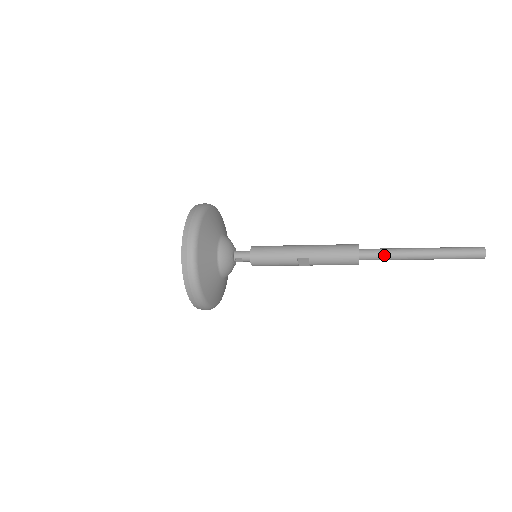
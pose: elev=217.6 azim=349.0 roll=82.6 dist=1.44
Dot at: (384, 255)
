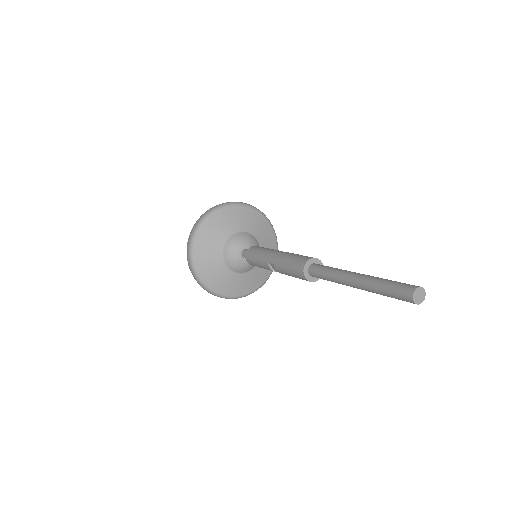
Dot at: (325, 275)
